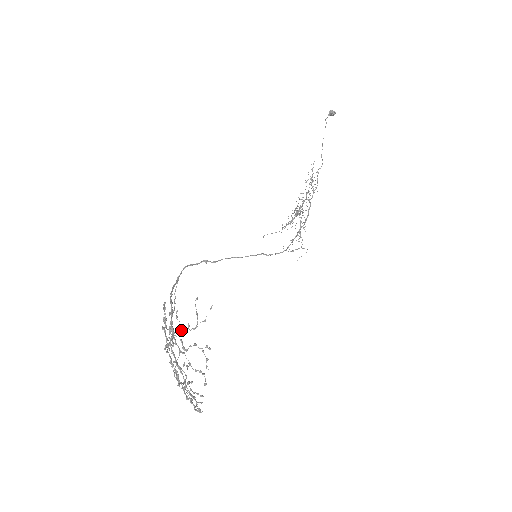
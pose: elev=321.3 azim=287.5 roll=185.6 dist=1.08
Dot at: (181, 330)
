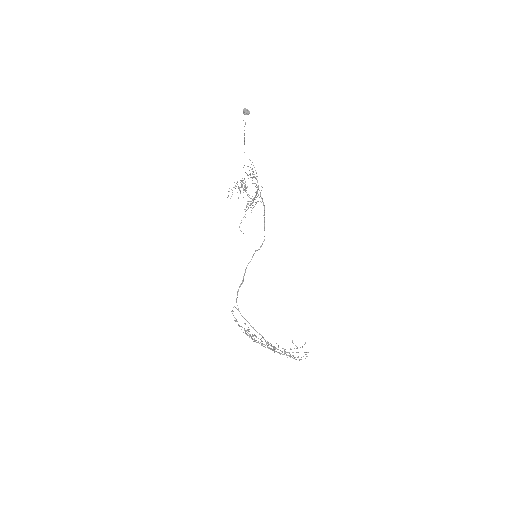
Dot at: (284, 349)
